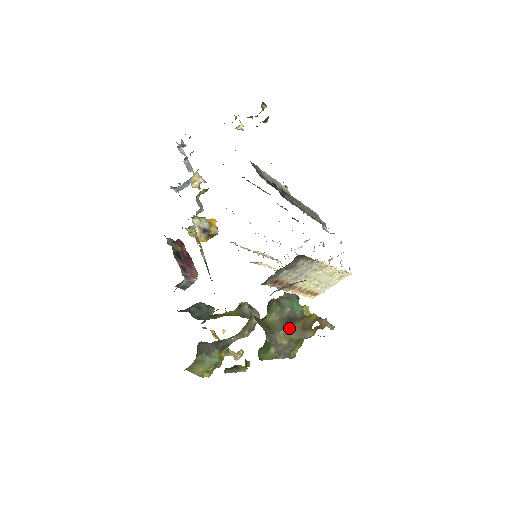
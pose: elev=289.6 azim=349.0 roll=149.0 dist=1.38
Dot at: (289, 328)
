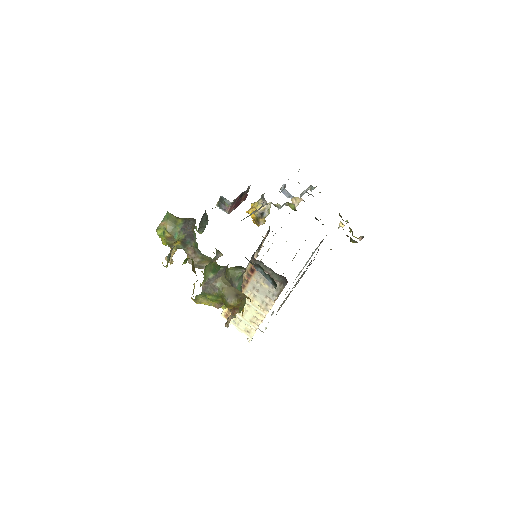
Dot at: (231, 285)
